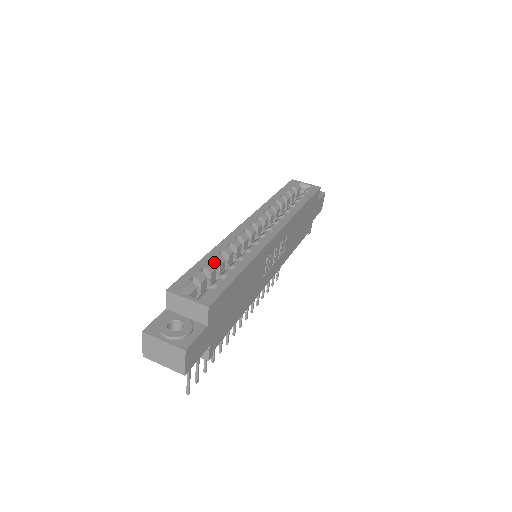
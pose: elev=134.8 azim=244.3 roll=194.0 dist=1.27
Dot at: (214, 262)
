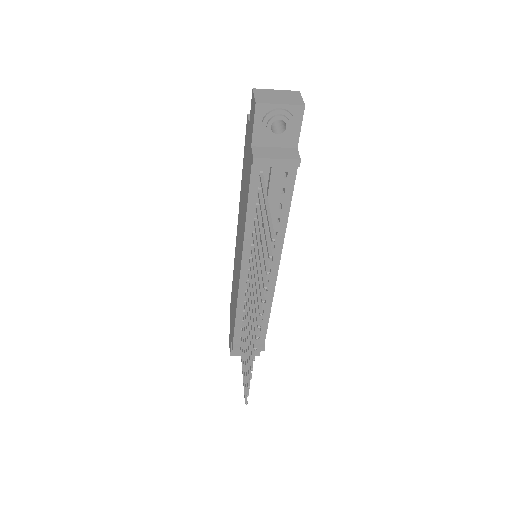
Dot at: occluded
